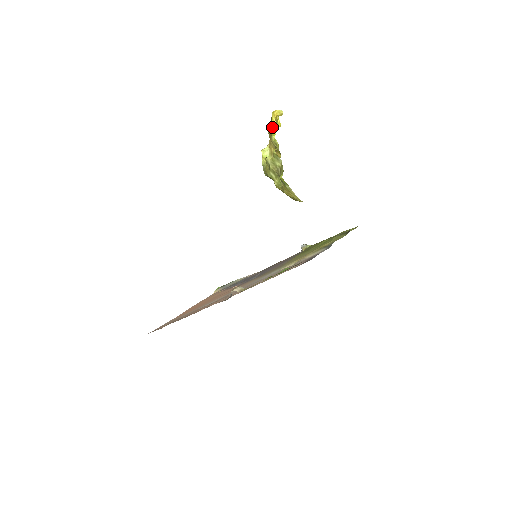
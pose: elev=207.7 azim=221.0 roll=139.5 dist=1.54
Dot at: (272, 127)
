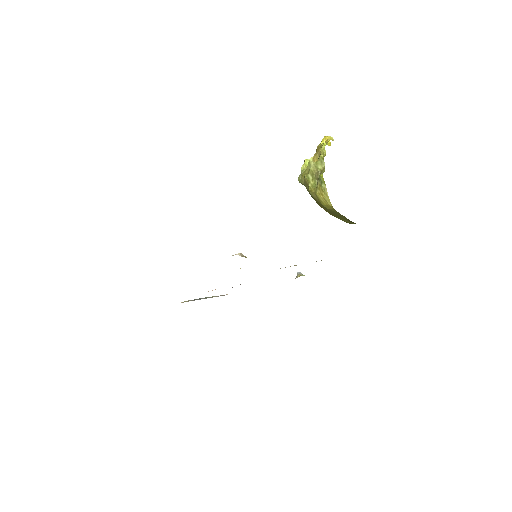
Dot at: occluded
